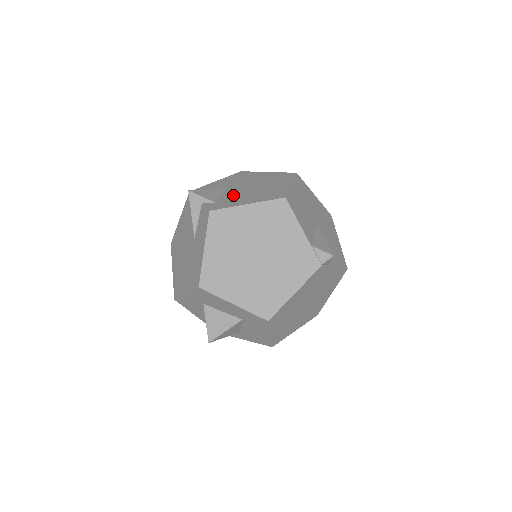
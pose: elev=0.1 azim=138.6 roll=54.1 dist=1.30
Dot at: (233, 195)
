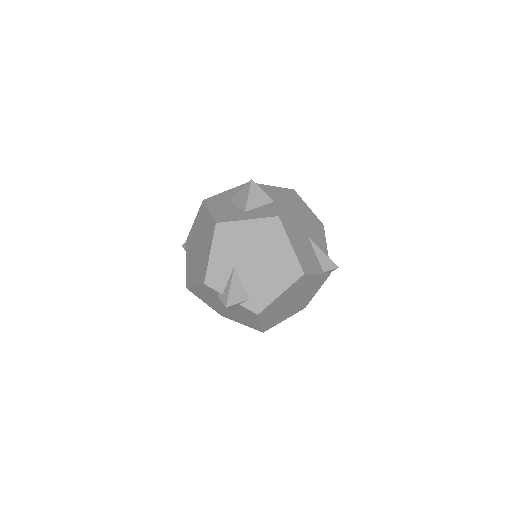
Dot at: (255, 282)
